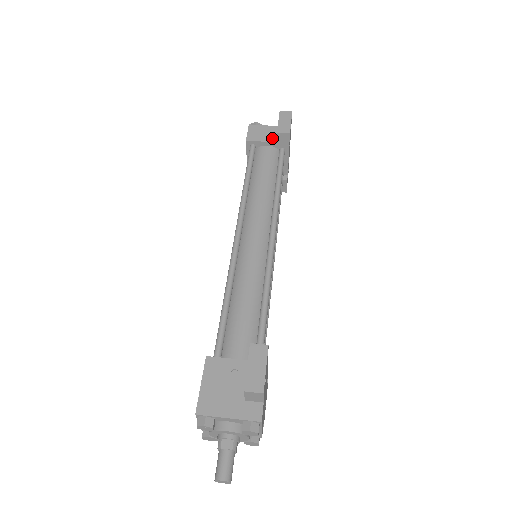
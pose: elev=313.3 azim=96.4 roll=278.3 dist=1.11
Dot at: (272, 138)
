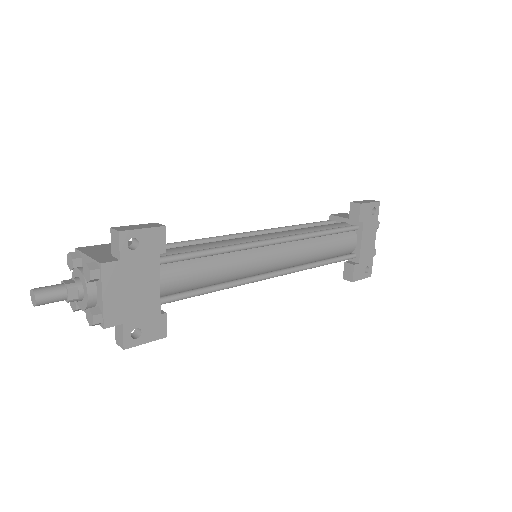
Dot at: occluded
